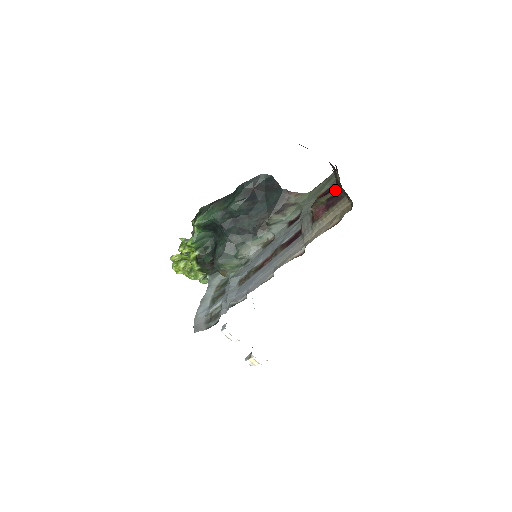
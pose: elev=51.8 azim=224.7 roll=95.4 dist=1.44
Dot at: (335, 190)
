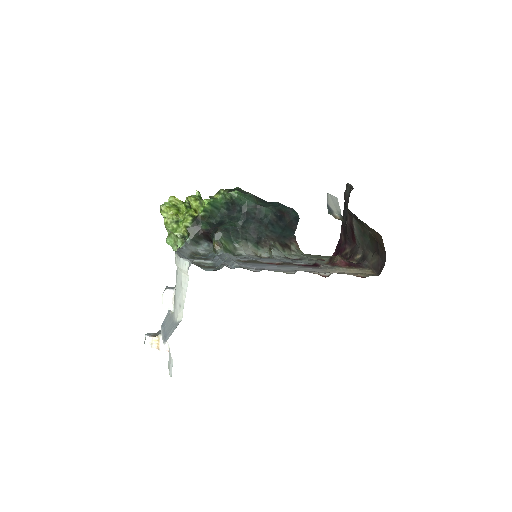
Dot at: occluded
